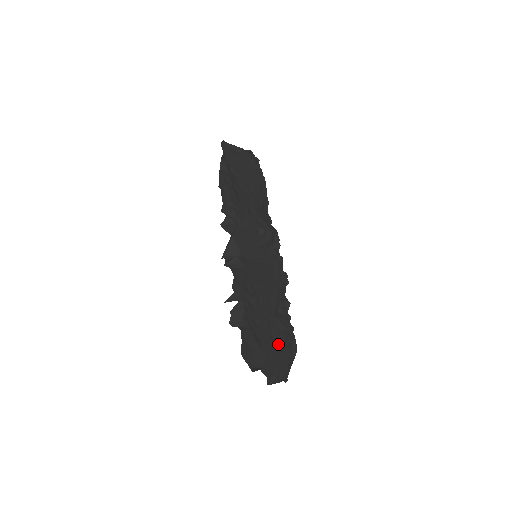
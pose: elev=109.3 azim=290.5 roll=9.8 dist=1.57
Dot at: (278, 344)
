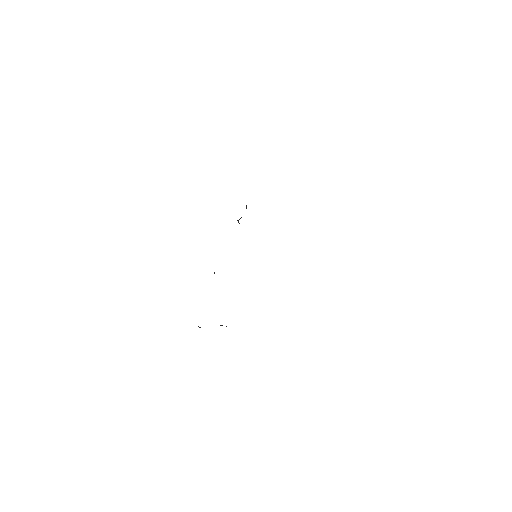
Dot at: occluded
